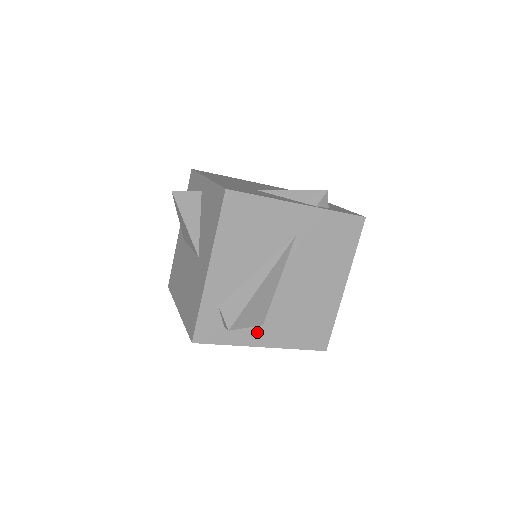
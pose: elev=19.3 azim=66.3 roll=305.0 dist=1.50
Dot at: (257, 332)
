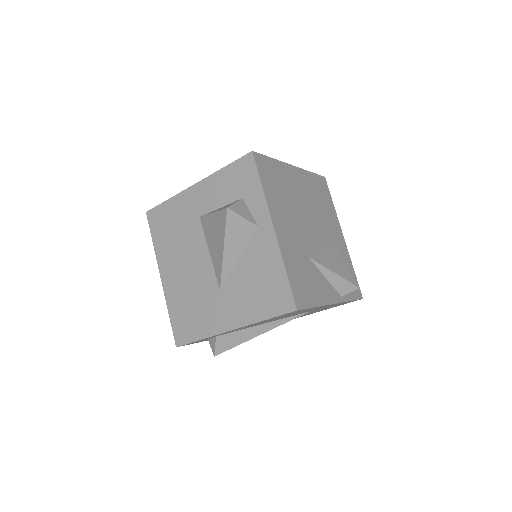
Dot at: occluded
